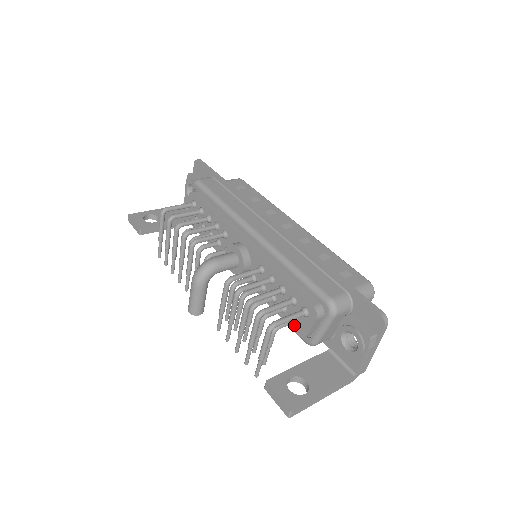
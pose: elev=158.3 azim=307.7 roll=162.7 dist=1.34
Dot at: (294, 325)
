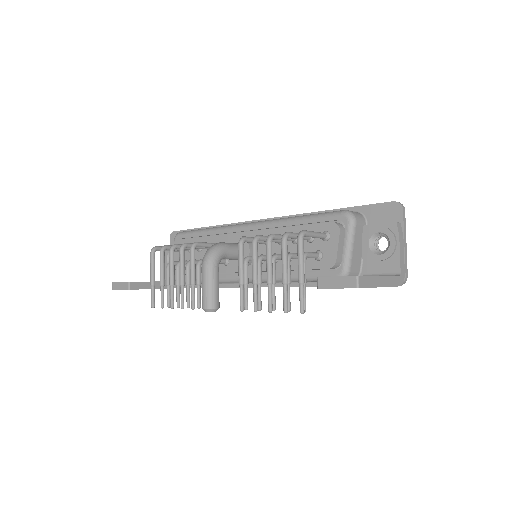
Dot at: (320, 262)
